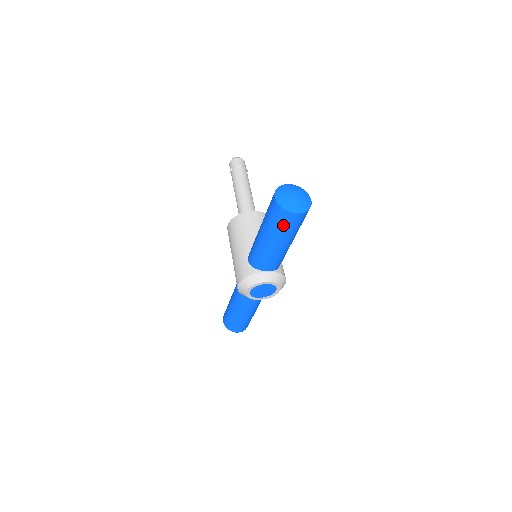
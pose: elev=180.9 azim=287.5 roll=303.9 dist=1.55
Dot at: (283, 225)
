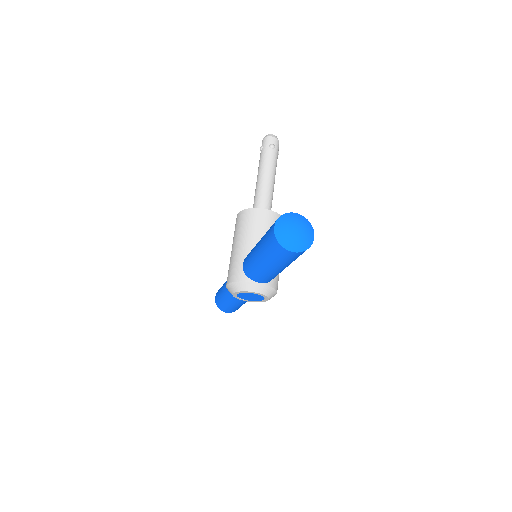
Dot at: (277, 256)
